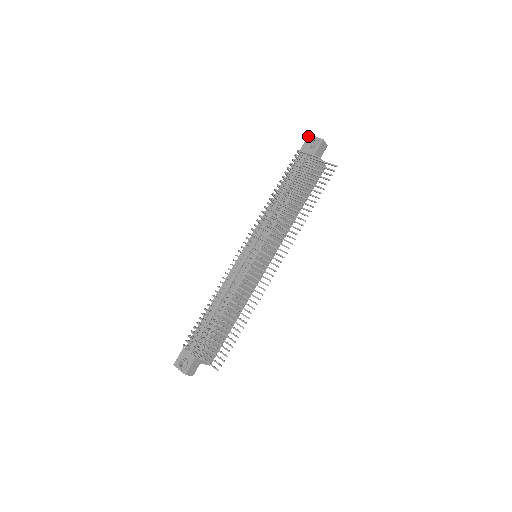
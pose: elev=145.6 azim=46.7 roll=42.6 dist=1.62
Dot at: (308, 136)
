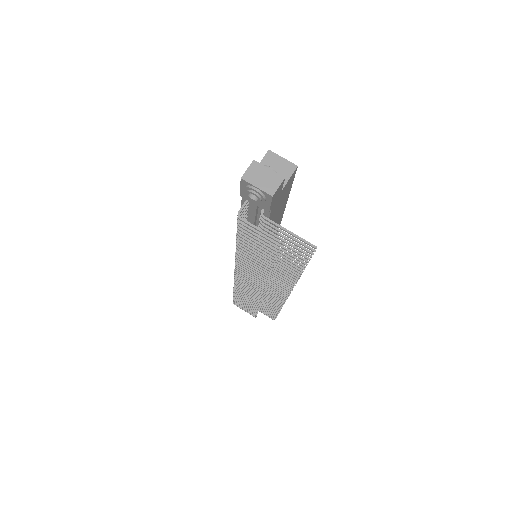
Dot at: (241, 181)
